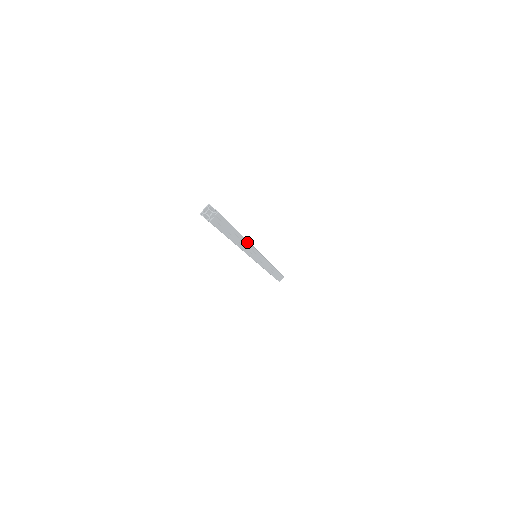
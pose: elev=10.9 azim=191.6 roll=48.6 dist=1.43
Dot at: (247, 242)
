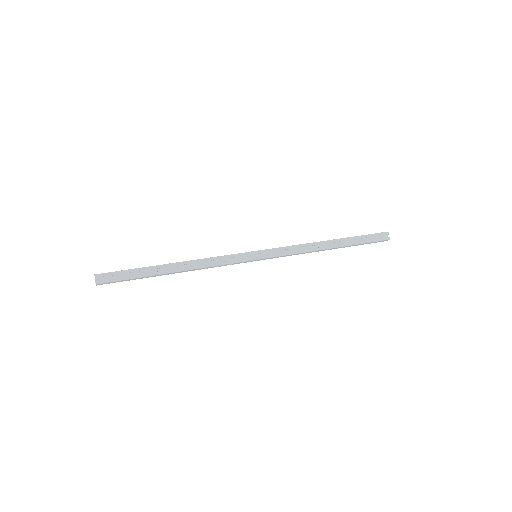
Dot at: (195, 269)
